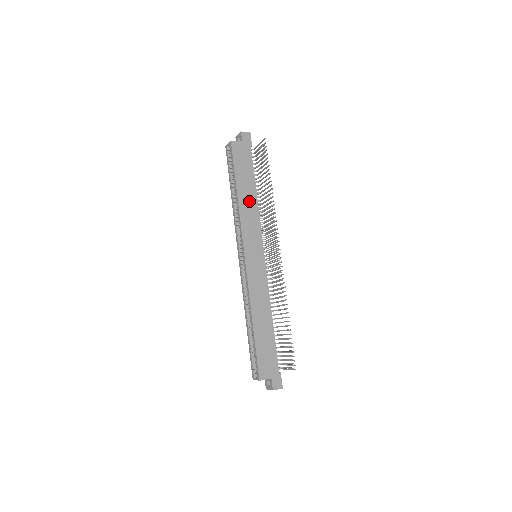
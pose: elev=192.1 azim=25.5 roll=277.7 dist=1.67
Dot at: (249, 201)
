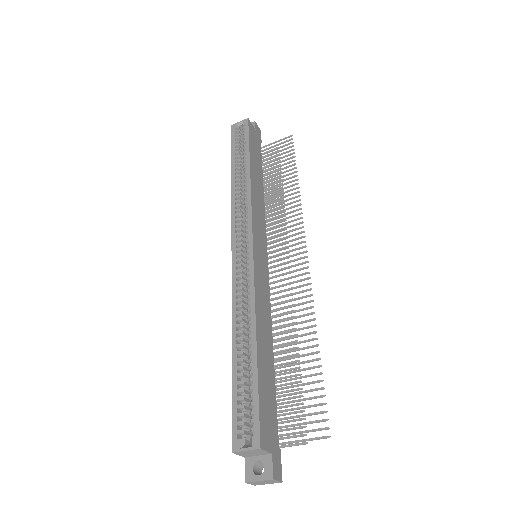
Dot at: (258, 188)
